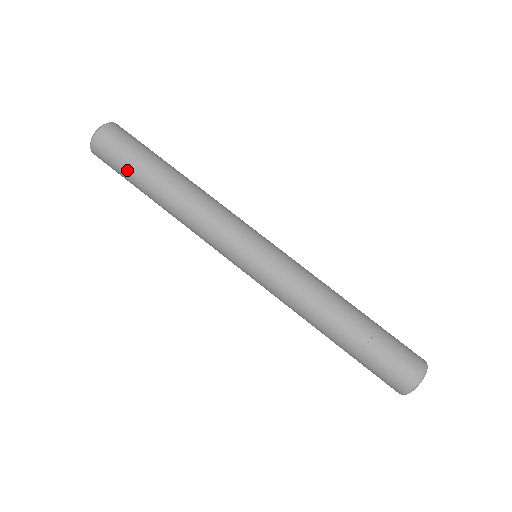
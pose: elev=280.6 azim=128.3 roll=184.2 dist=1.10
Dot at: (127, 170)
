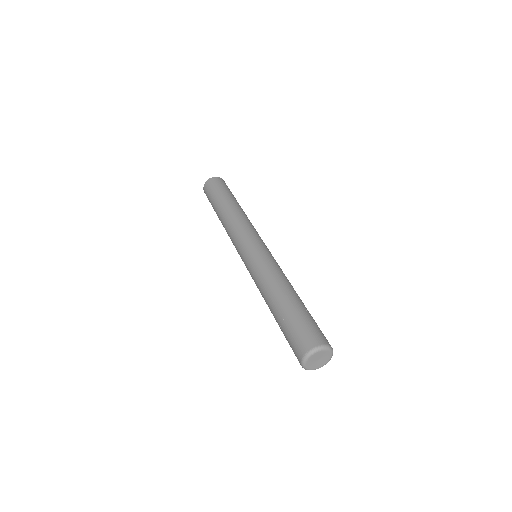
Dot at: (213, 198)
